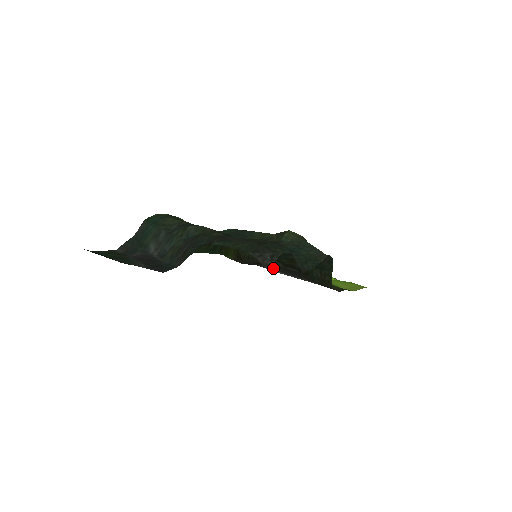
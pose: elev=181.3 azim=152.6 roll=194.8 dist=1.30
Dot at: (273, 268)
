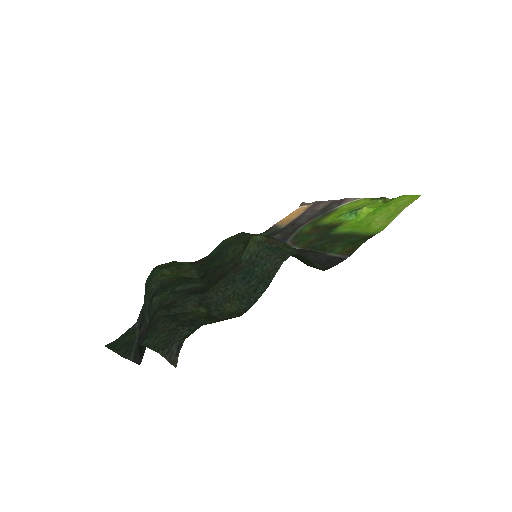
Dot at: occluded
